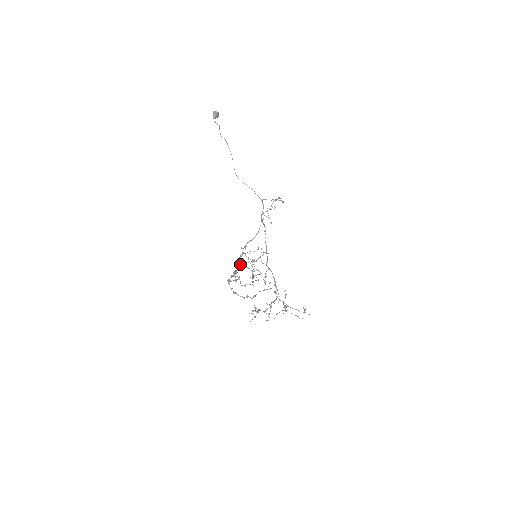
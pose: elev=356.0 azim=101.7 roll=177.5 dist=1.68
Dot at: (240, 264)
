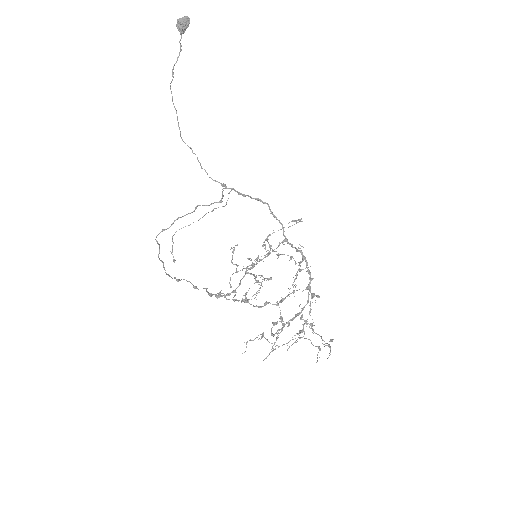
Dot at: (204, 288)
